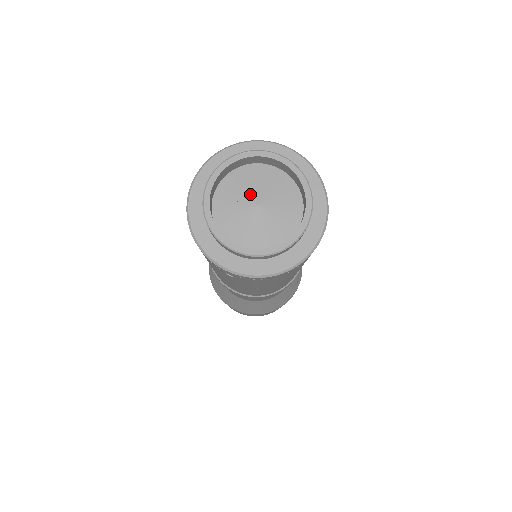
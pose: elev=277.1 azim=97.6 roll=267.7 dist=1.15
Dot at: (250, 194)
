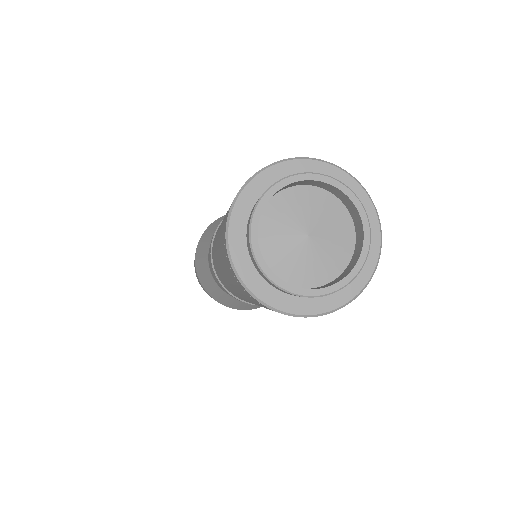
Dot at: (294, 228)
